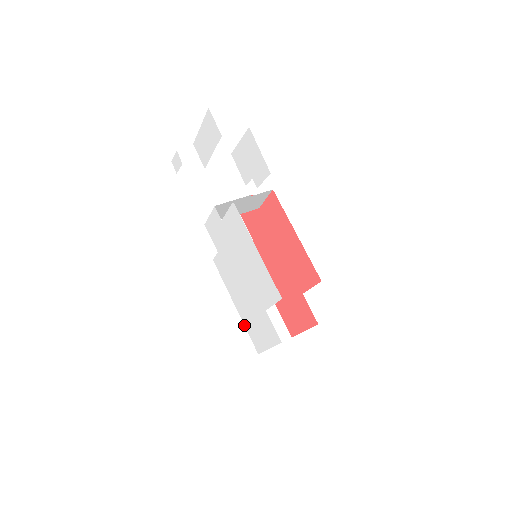
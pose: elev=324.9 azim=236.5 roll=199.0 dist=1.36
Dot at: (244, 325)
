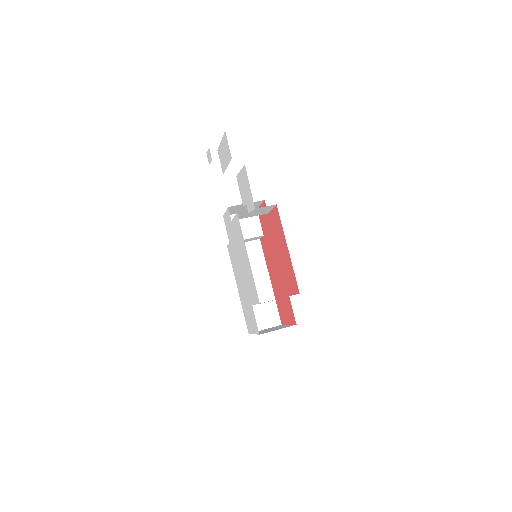
Dot at: (242, 307)
